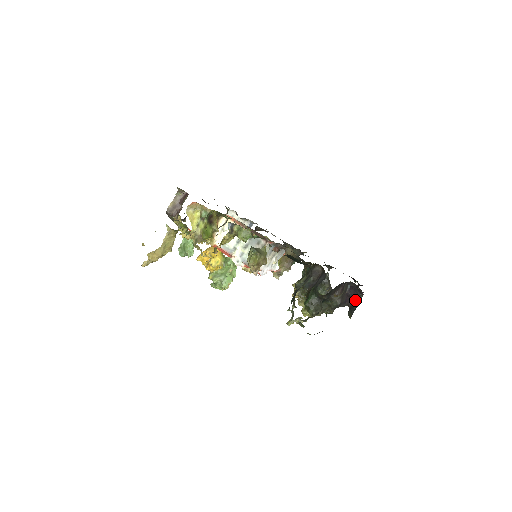
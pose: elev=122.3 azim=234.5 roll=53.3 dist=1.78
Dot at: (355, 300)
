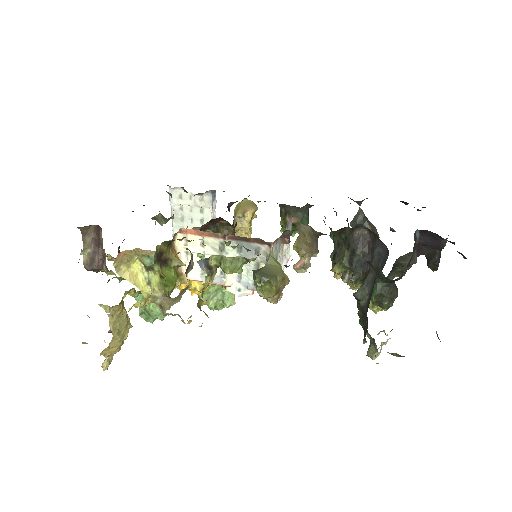
Dot at: (434, 247)
